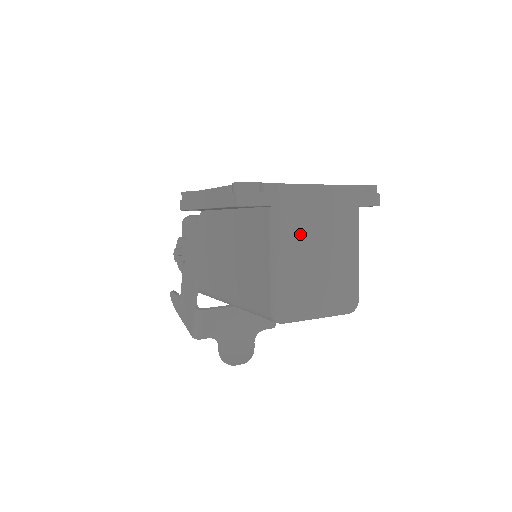
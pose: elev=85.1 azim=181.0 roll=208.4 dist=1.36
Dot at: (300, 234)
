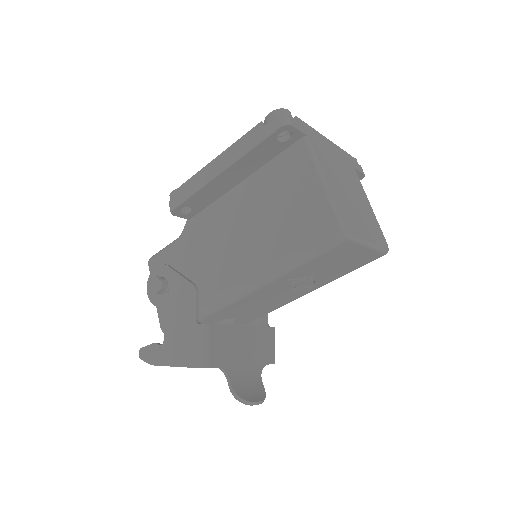
Dot at: (331, 167)
